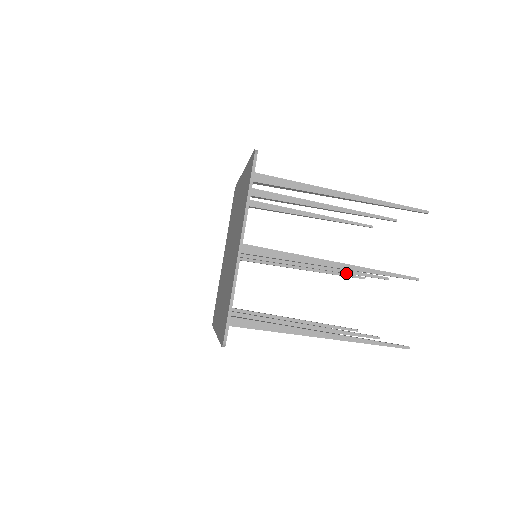
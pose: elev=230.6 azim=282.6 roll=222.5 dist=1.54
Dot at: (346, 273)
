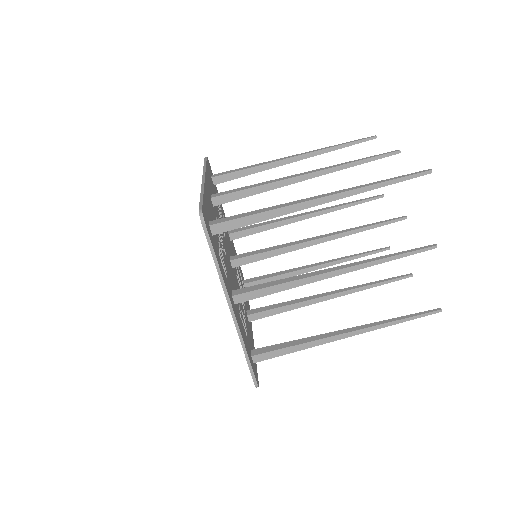
Dot at: (356, 229)
